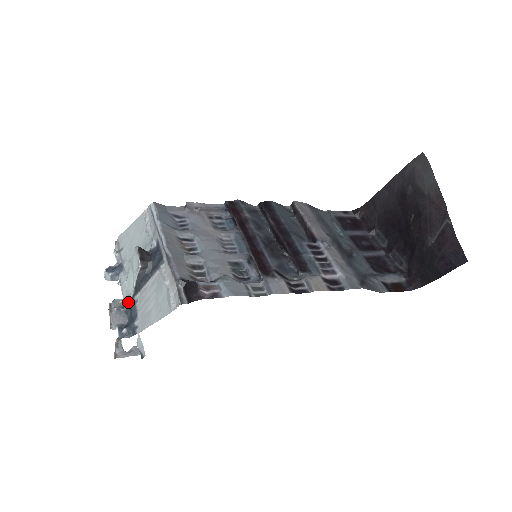
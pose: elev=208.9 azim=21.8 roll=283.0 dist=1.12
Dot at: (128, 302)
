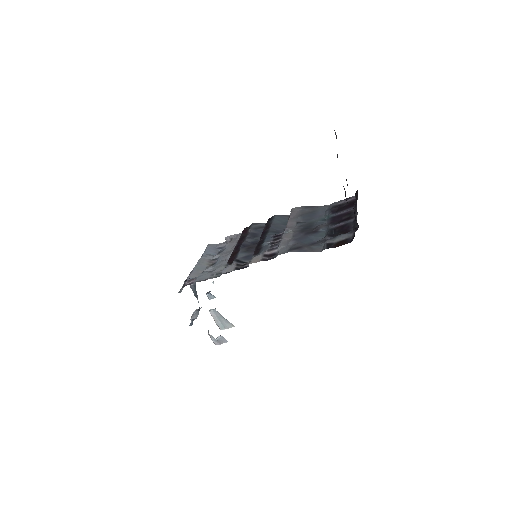
Dot at: occluded
